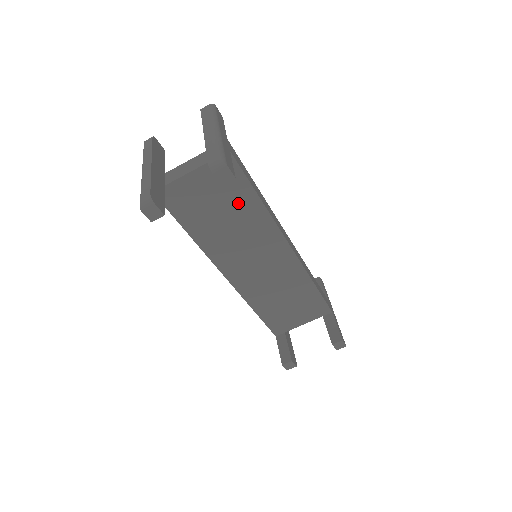
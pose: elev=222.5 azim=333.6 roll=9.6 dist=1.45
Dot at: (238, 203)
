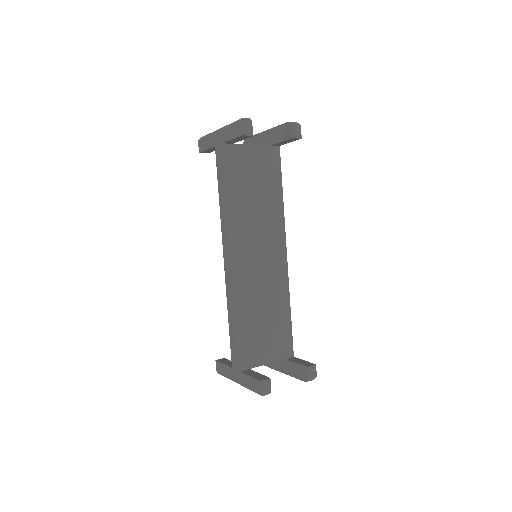
Dot at: (269, 189)
